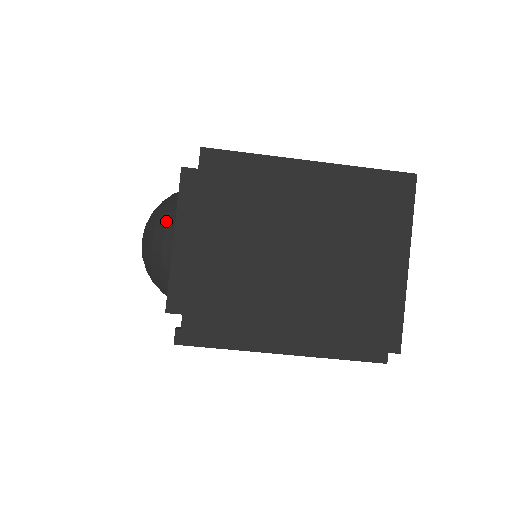
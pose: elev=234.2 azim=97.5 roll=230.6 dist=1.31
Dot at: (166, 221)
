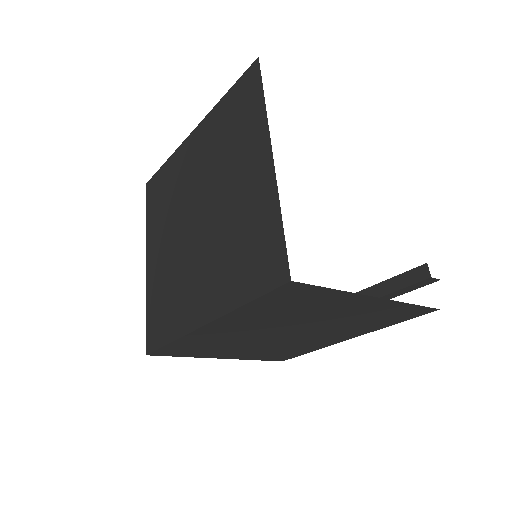
Dot at: occluded
